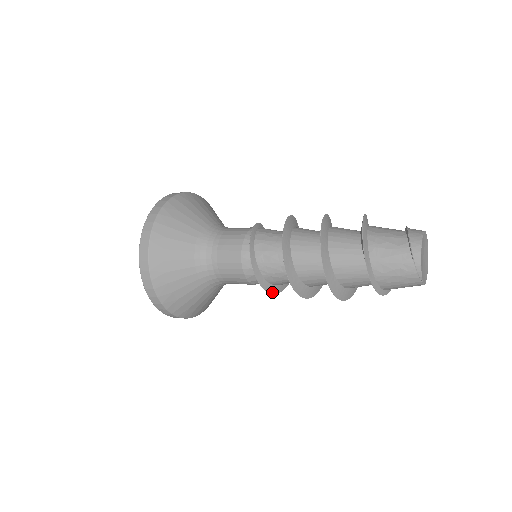
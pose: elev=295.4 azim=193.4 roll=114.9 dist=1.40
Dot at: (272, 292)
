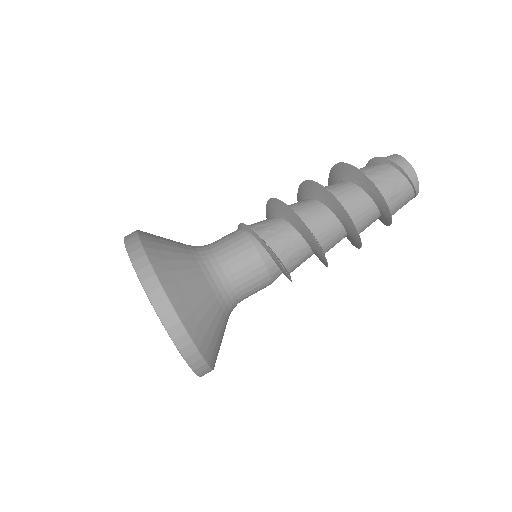
Dot at: occluded
